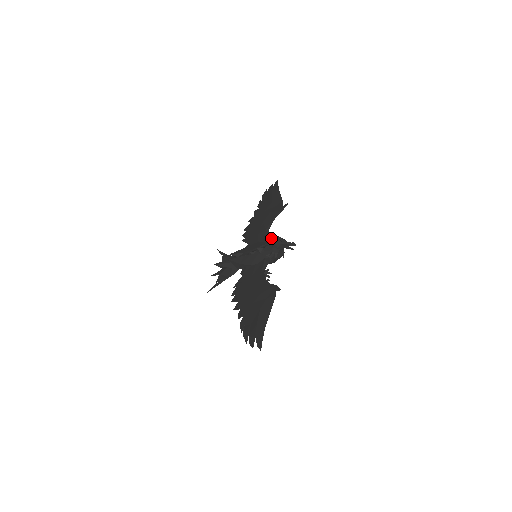
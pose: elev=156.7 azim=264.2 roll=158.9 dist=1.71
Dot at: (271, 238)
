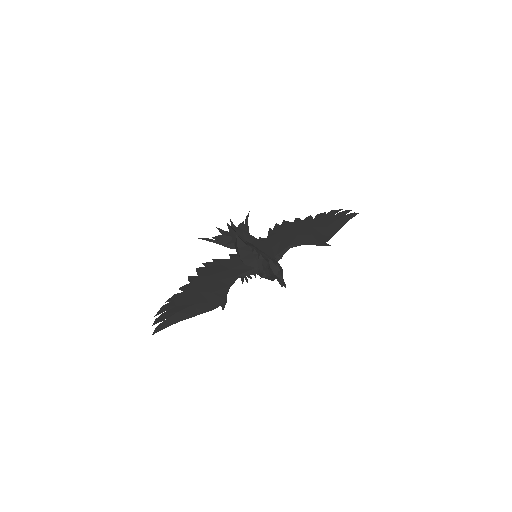
Dot at: (275, 261)
